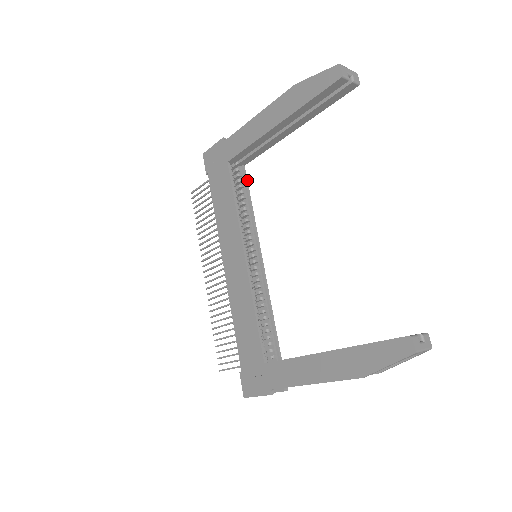
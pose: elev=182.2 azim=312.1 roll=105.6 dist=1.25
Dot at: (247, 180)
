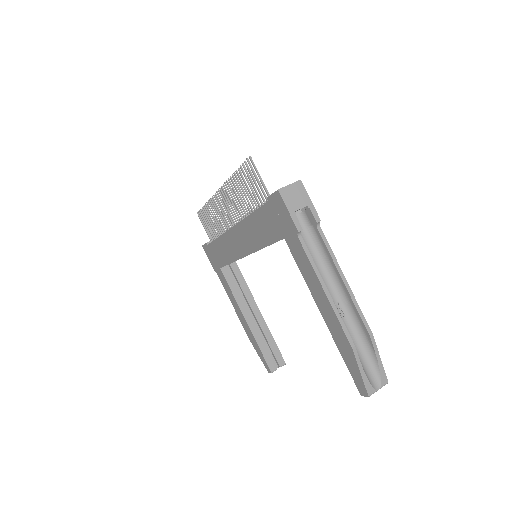
Dot at: occluded
